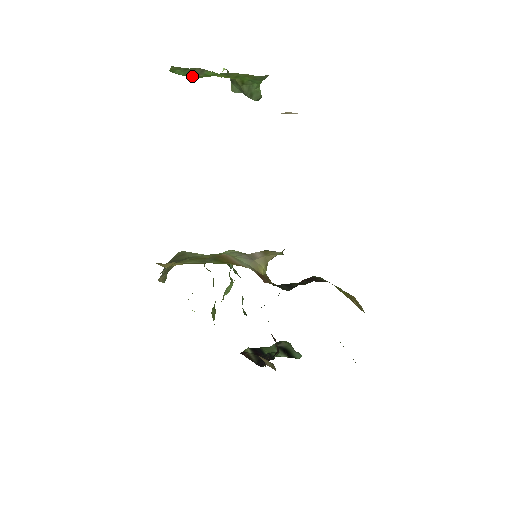
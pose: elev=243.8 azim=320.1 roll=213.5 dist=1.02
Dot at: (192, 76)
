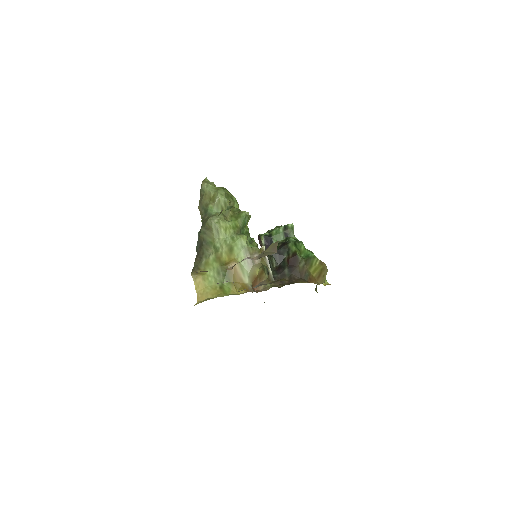
Dot at: occluded
